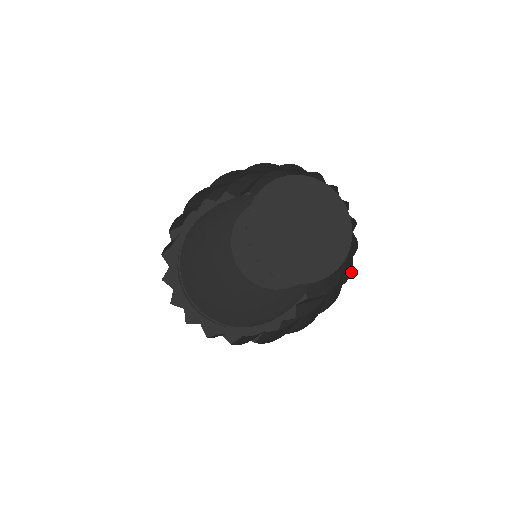
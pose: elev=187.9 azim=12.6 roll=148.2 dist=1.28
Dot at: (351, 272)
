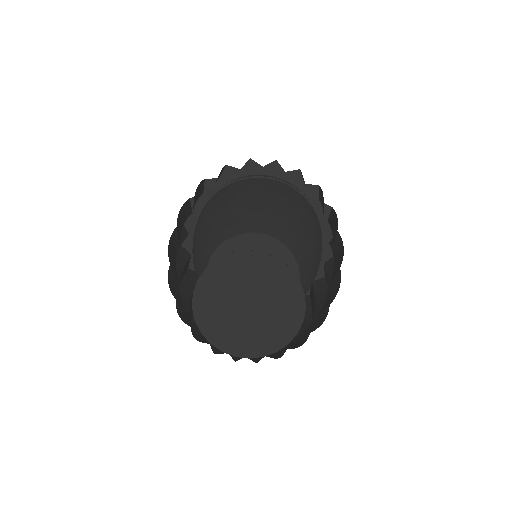
Dot at: (283, 354)
